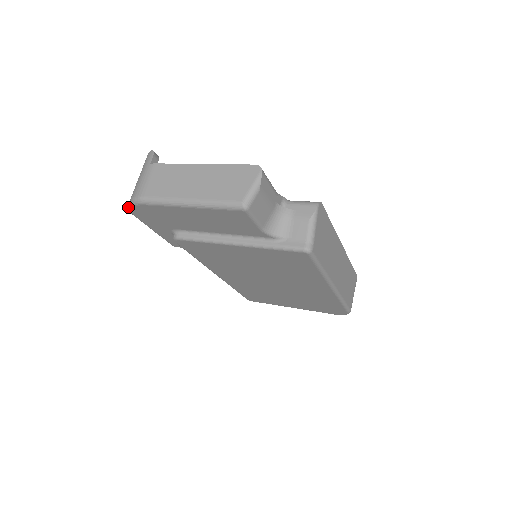
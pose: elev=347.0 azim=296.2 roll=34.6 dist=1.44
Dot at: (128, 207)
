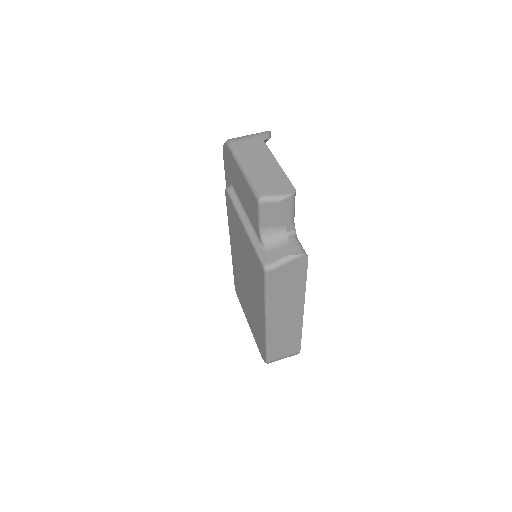
Dot at: occluded
